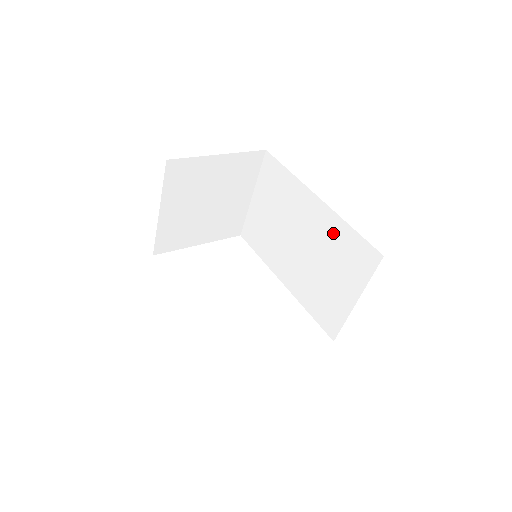
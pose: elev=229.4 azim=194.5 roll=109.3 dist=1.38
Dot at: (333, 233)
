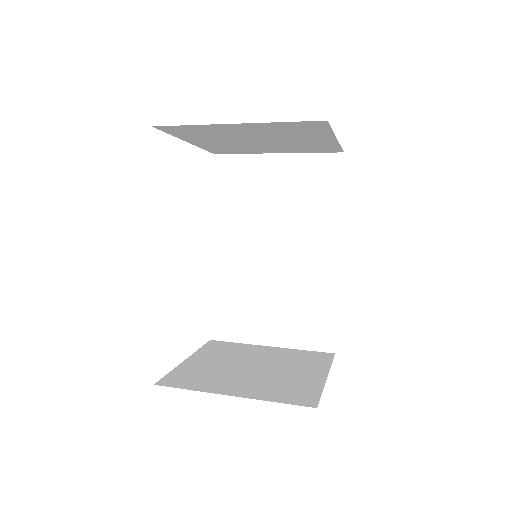
Dot at: (316, 290)
